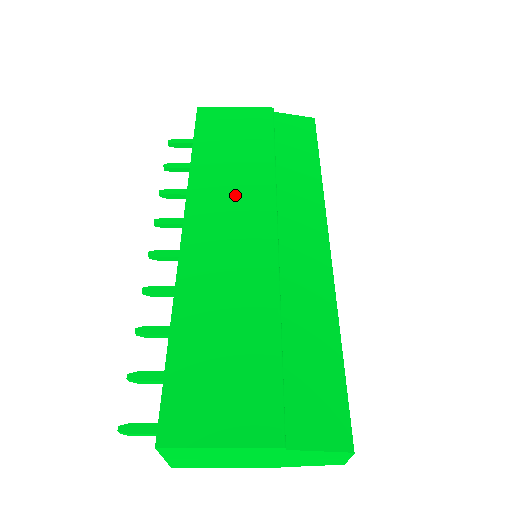
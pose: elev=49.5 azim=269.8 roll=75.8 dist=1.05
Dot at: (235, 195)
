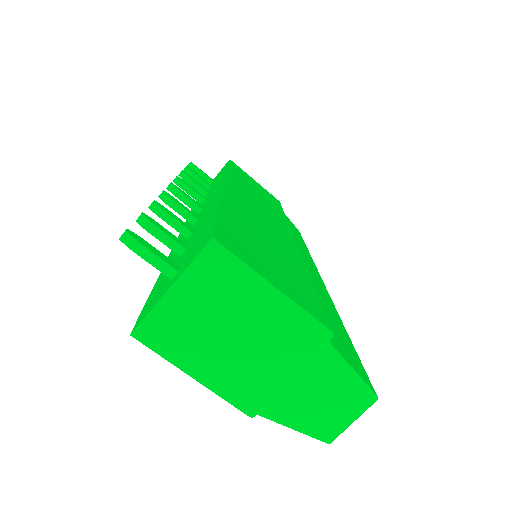
Dot at: (262, 204)
